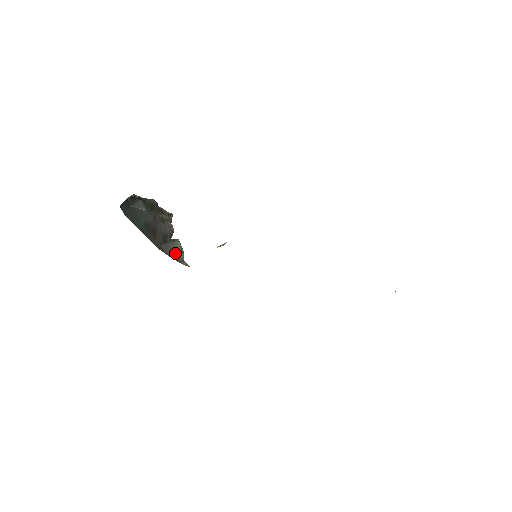
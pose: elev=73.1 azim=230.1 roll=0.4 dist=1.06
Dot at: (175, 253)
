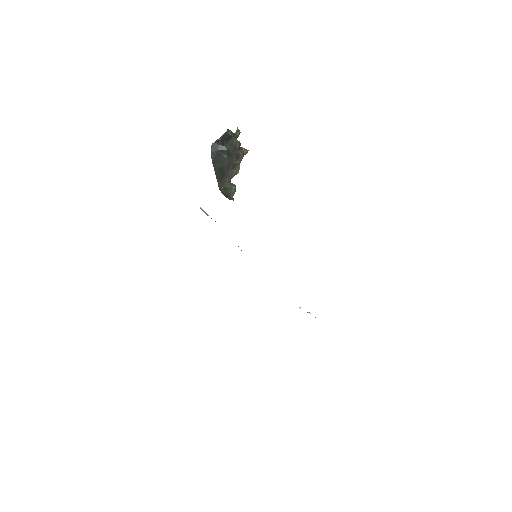
Dot at: (228, 194)
